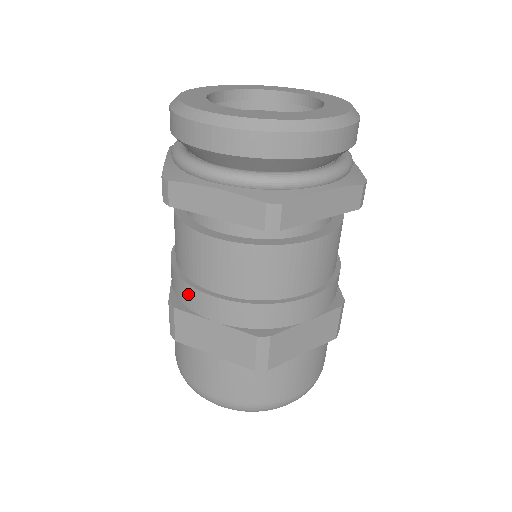
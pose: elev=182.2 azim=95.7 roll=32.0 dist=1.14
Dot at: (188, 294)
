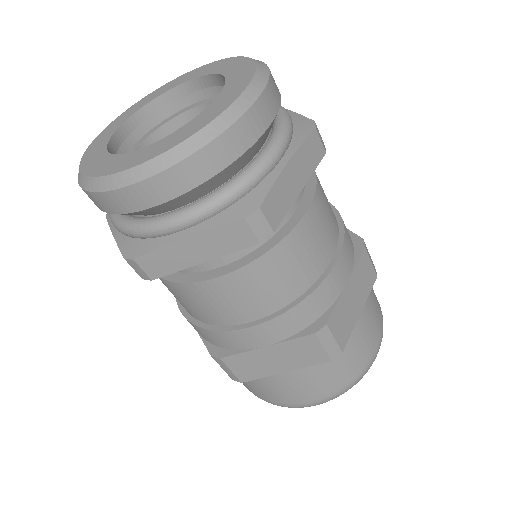
Dot at: occluded
